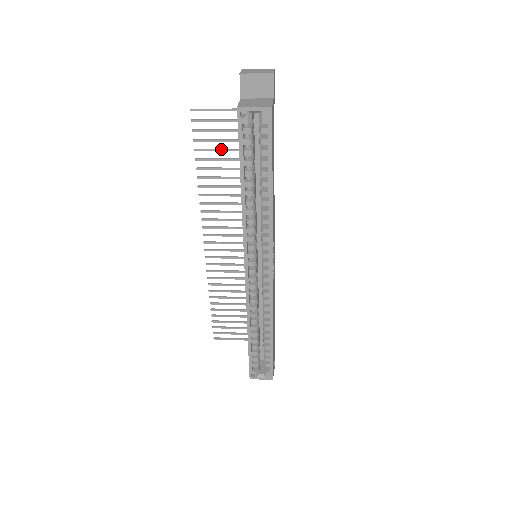
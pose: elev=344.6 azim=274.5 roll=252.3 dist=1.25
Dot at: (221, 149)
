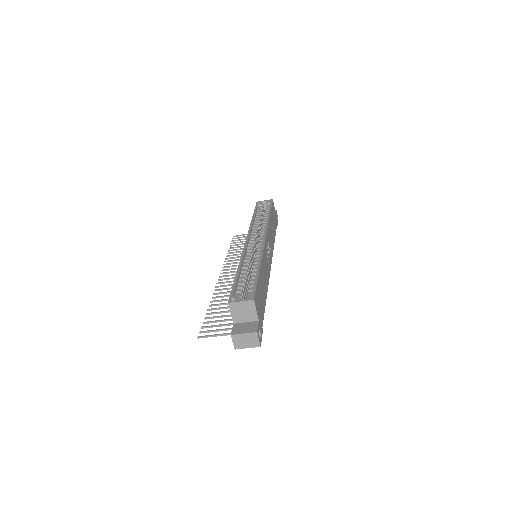
Dot at: occluded
